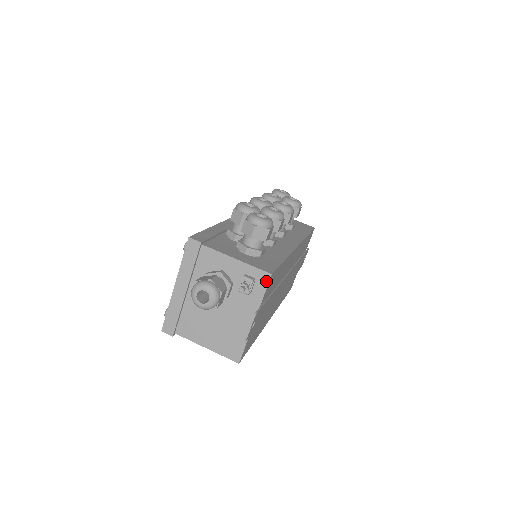
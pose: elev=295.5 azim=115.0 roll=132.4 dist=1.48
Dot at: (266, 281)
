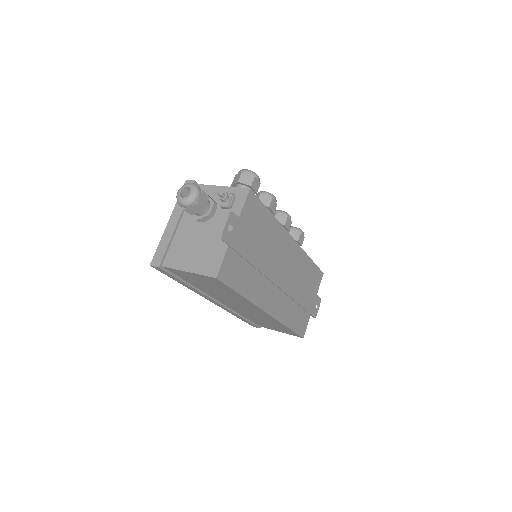
Dot at: (245, 195)
